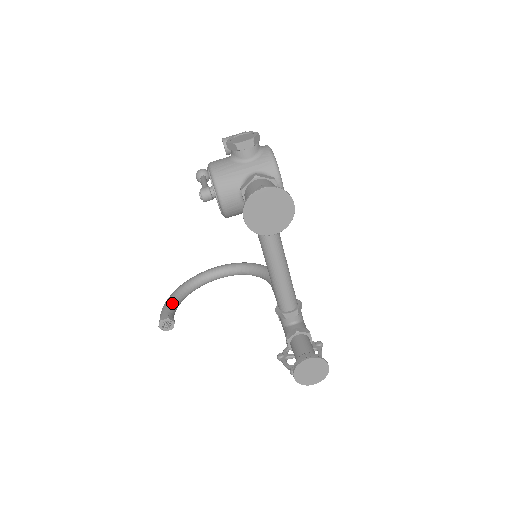
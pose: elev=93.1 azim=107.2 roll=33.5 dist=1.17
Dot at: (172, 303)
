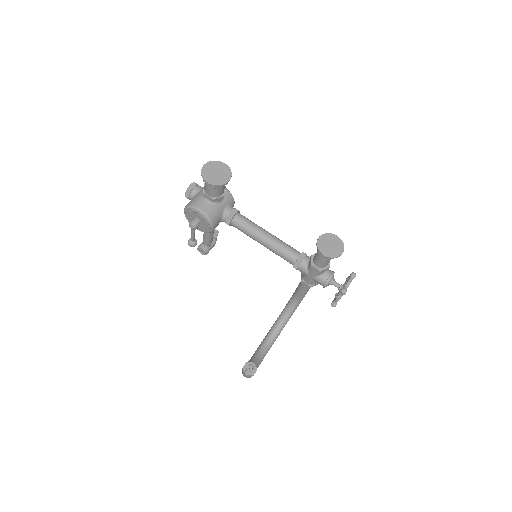
Dot at: occluded
